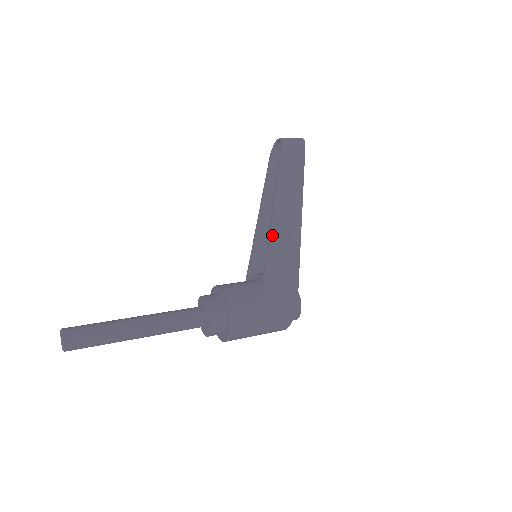
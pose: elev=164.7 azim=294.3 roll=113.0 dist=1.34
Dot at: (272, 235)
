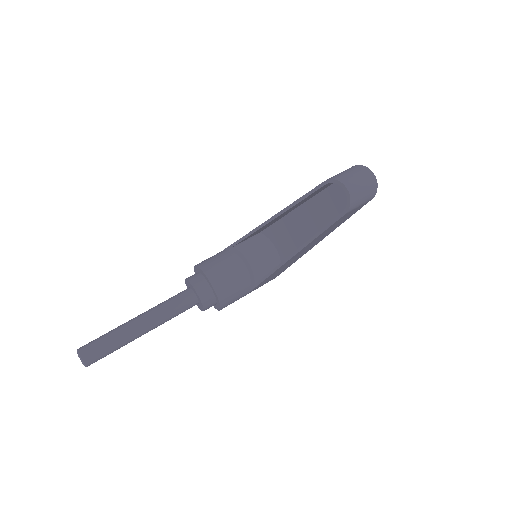
Dot at: (281, 267)
